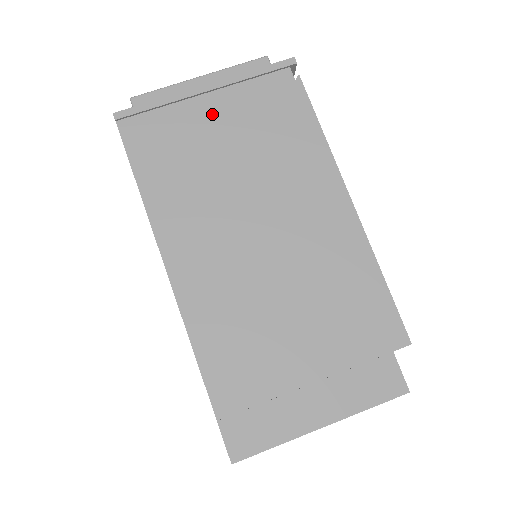
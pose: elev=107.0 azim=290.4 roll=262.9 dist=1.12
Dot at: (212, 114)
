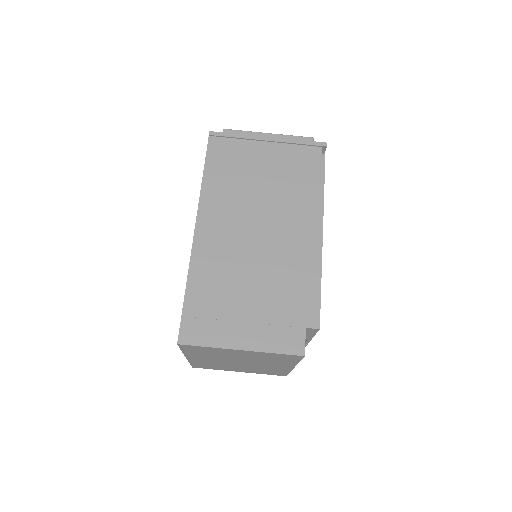
Dot at: (264, 153)
